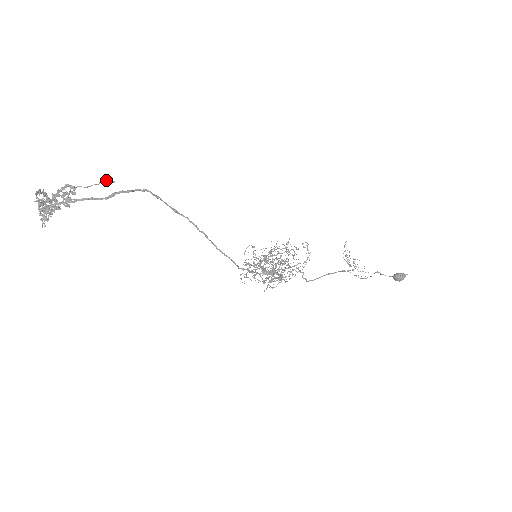
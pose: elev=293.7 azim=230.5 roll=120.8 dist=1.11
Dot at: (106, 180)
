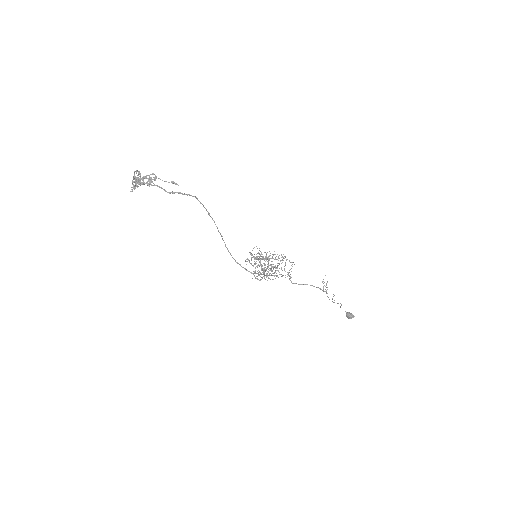
Dot at: occluded
